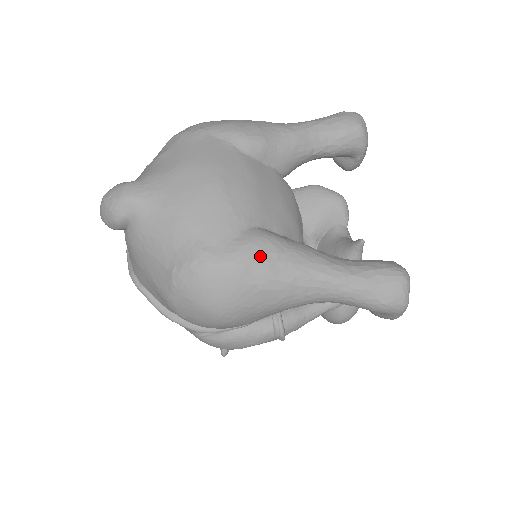
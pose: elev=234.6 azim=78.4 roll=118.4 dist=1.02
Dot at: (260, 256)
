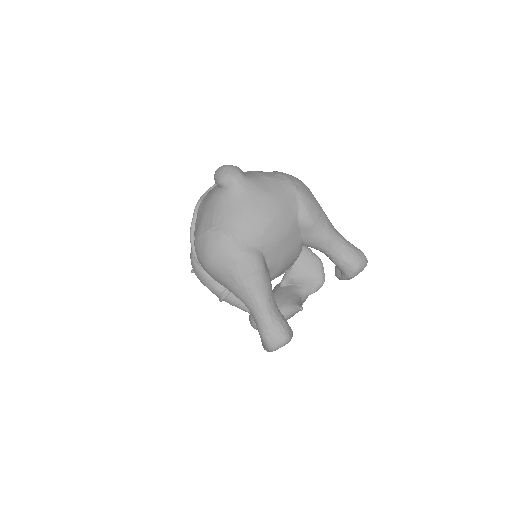
Dot at: (248, 264)
